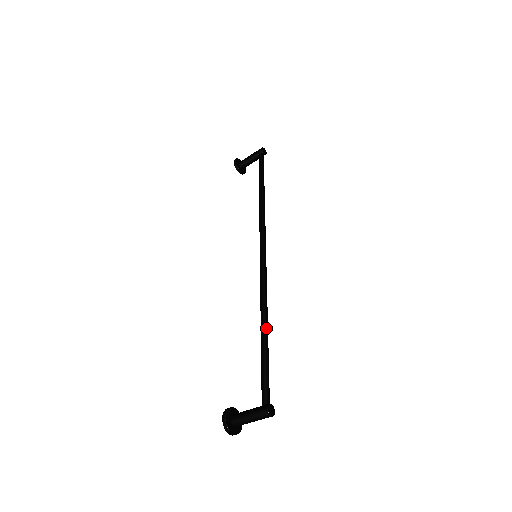
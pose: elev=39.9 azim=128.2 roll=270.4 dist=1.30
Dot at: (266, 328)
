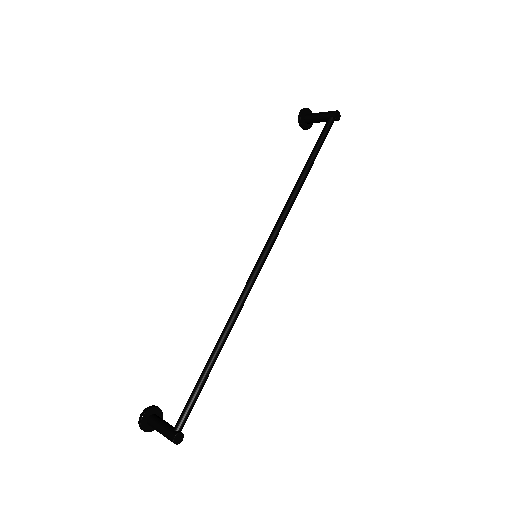
Dot at: (218, 350)
